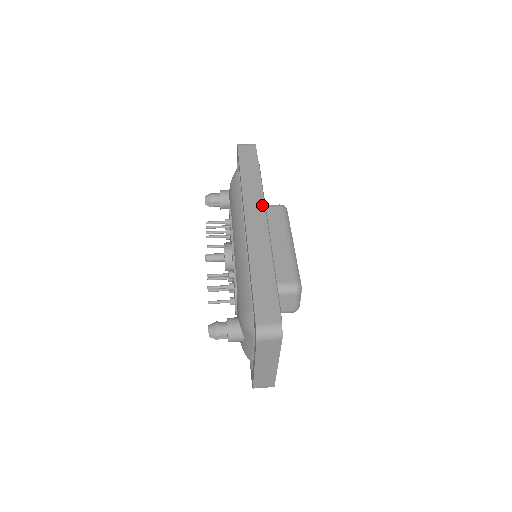
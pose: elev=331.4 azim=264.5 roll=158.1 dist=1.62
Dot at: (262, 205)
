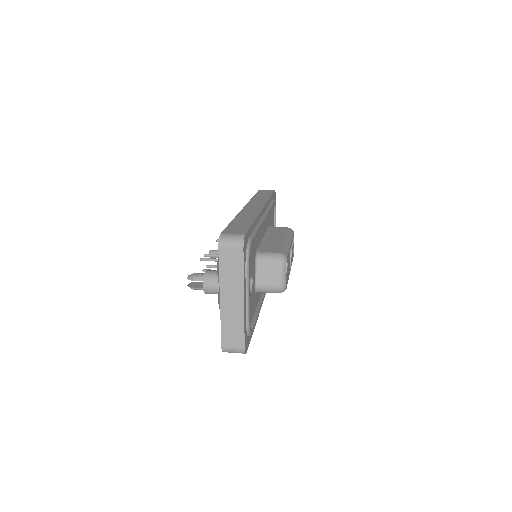
Dot at: (263, 203)
